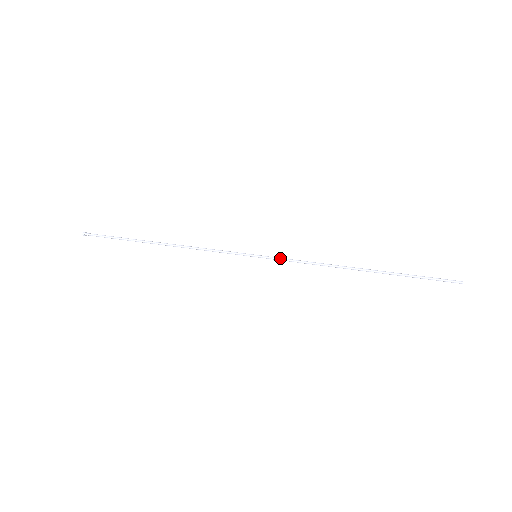
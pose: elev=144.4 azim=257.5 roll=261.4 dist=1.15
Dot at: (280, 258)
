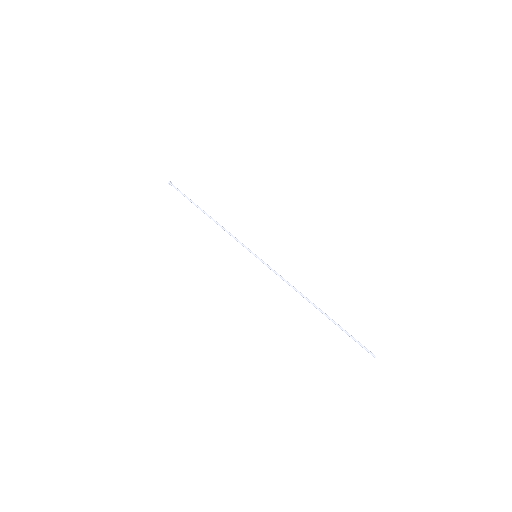
Dot at: (268, 267)
